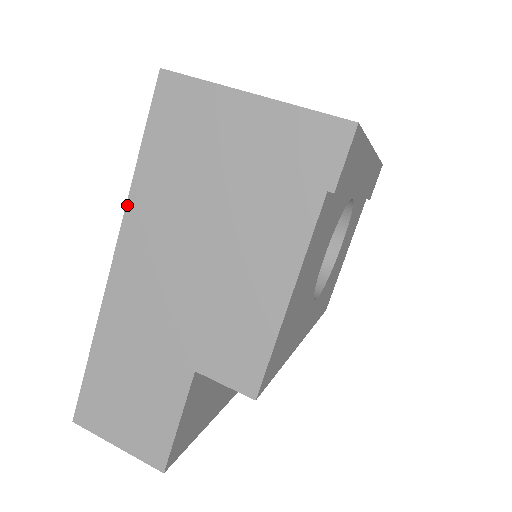
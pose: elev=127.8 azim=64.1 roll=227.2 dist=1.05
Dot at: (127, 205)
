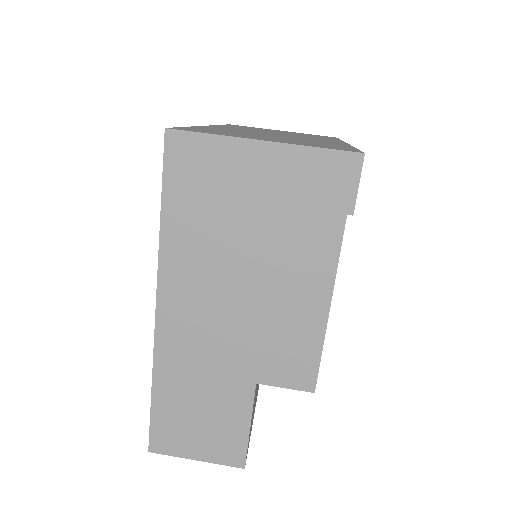
Dot at: (159, 259)
